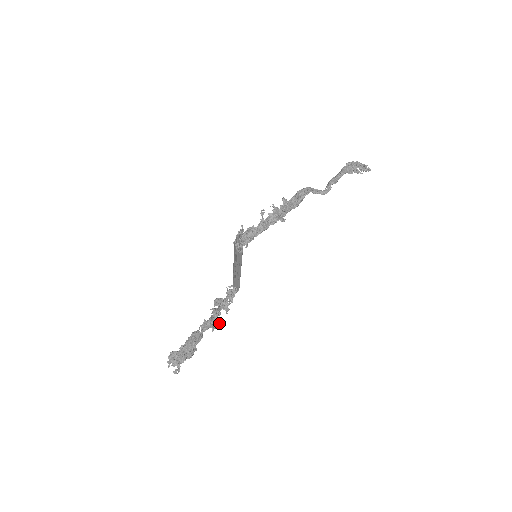
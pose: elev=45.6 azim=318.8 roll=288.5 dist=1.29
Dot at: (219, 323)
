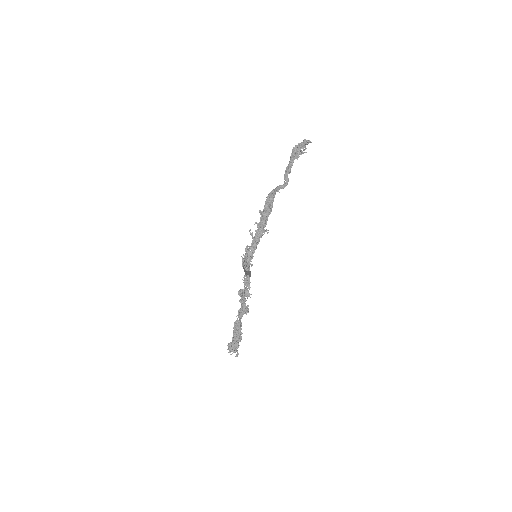
Dot at: occluded
